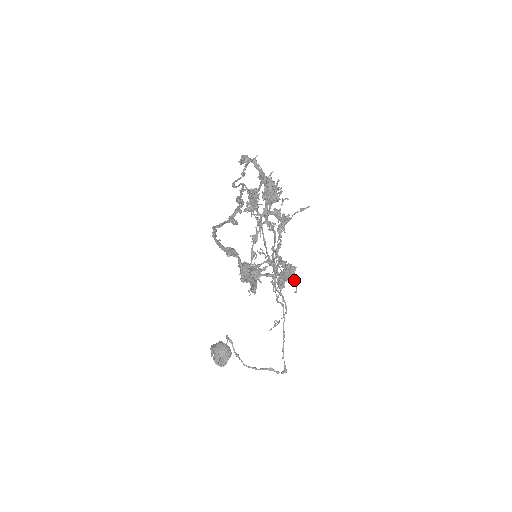
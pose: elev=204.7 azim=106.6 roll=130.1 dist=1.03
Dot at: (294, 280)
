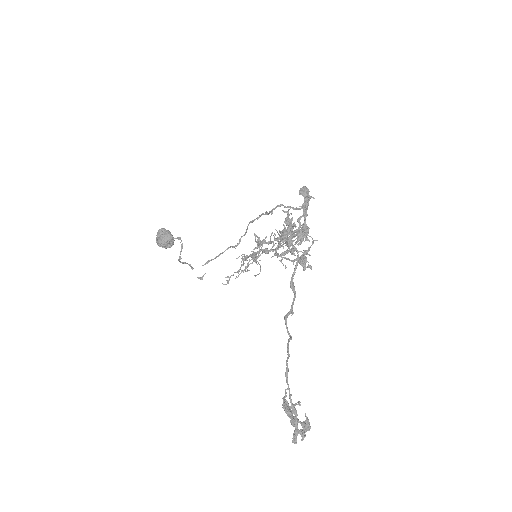
Dot at: (260, 270)
